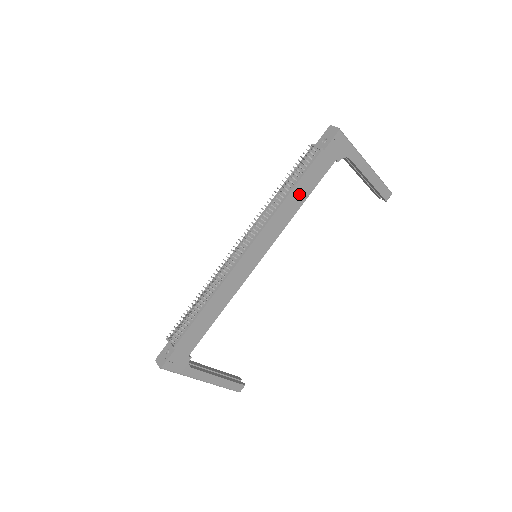
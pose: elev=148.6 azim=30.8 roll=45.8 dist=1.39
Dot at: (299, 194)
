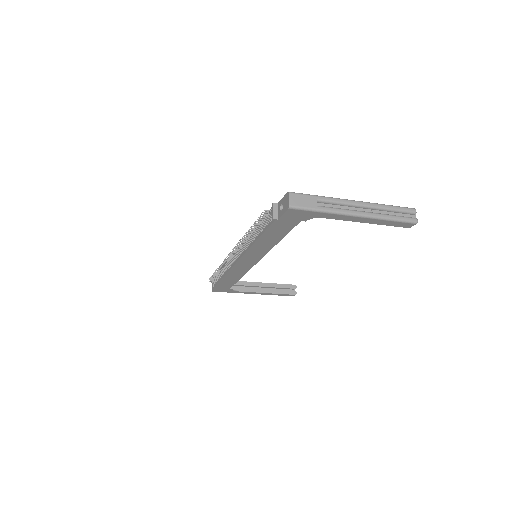
Dot at: (269, 239)
